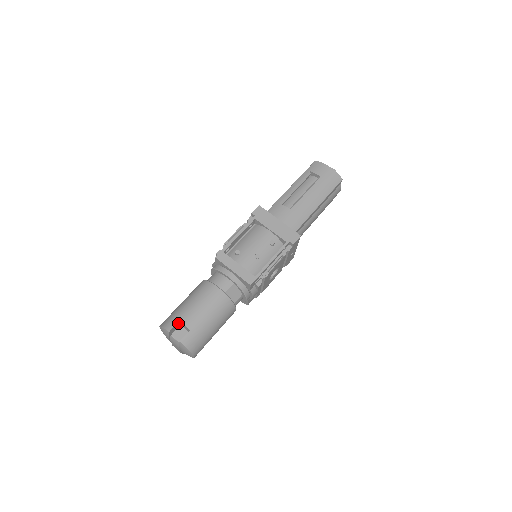
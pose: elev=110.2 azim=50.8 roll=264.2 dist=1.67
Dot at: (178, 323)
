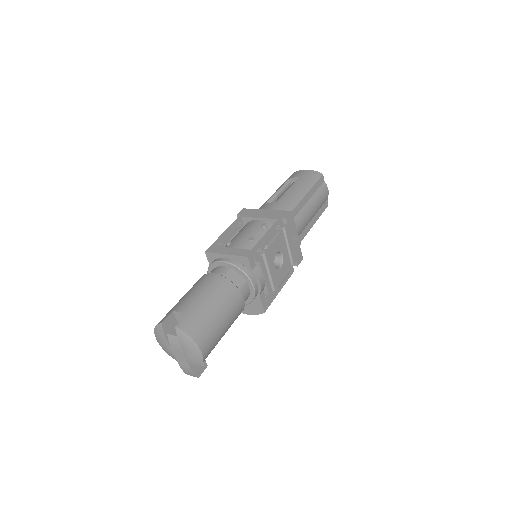
Dot at: (173, 316)
